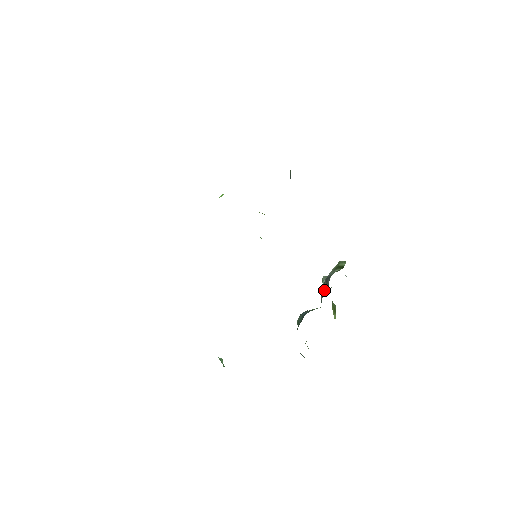
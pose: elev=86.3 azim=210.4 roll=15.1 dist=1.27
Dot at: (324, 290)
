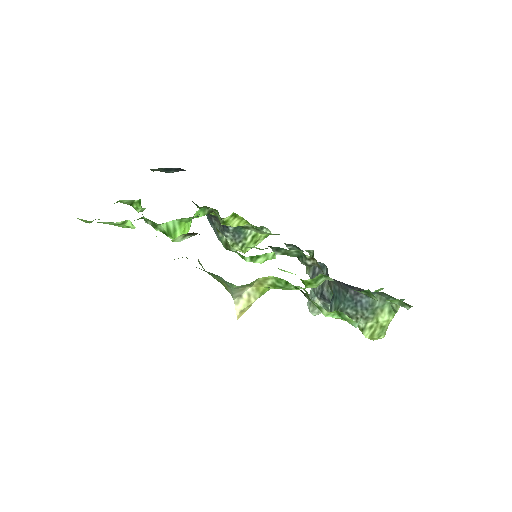
Dot at: occluded
